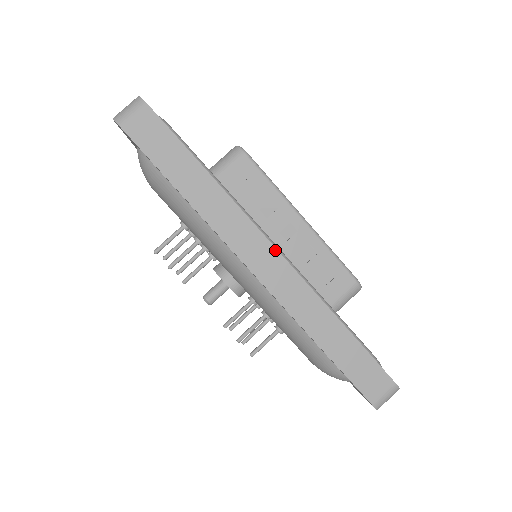
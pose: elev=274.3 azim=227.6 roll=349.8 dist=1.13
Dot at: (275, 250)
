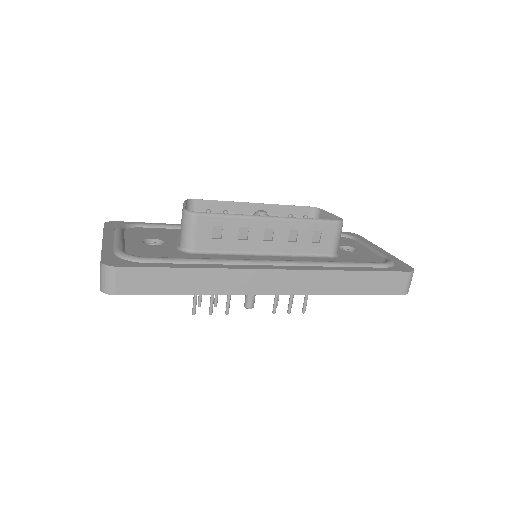
Dot at: (276, 271)
